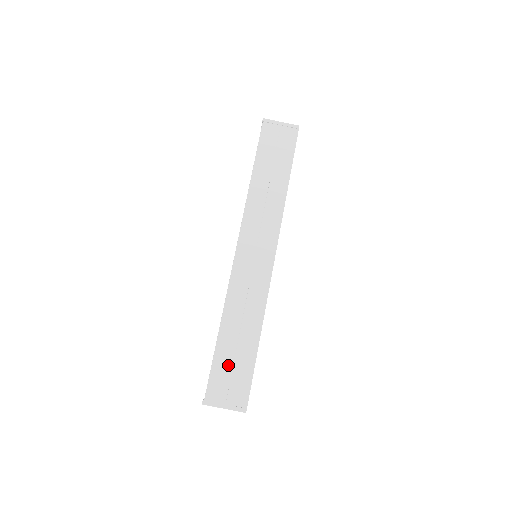
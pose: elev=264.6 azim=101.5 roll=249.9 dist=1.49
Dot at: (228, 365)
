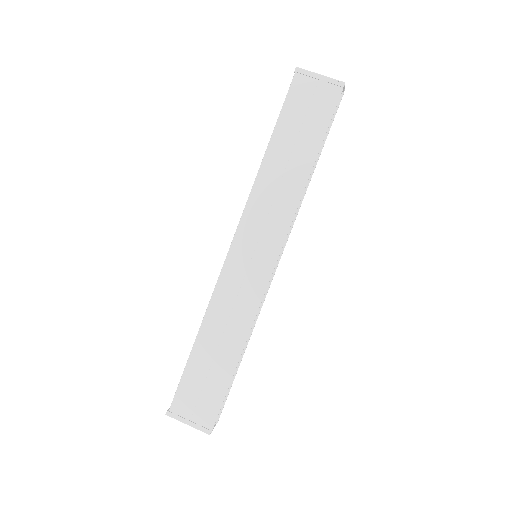
Dot at: (199, 380)
